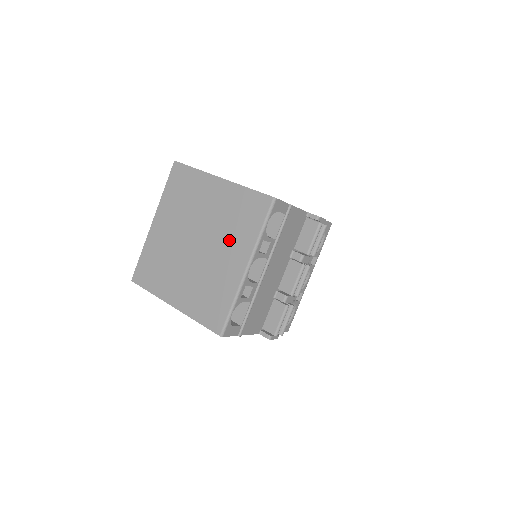
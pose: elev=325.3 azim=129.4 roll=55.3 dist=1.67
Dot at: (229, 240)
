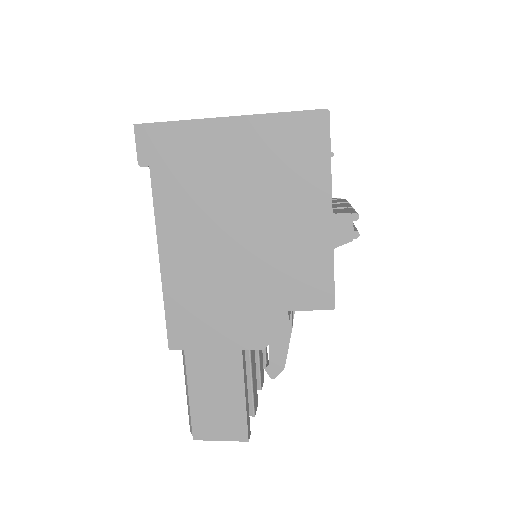
Dot at: occluded
